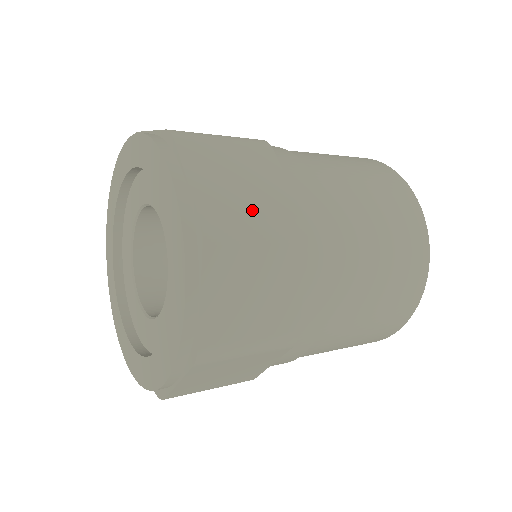
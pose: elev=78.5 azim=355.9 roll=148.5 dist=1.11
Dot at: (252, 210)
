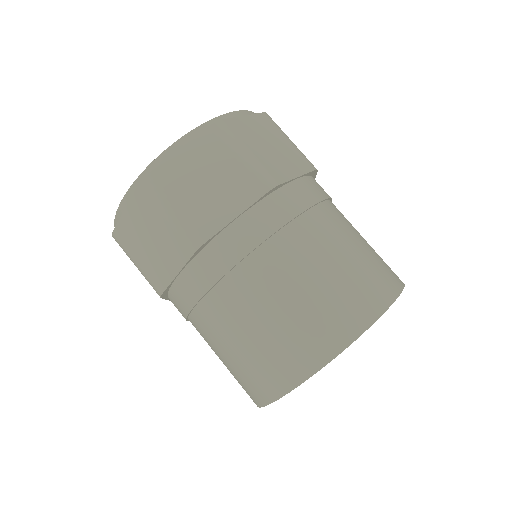
Dot at: (255, 150)
